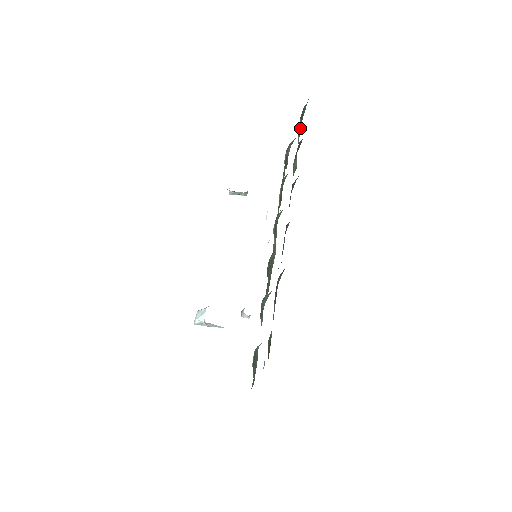
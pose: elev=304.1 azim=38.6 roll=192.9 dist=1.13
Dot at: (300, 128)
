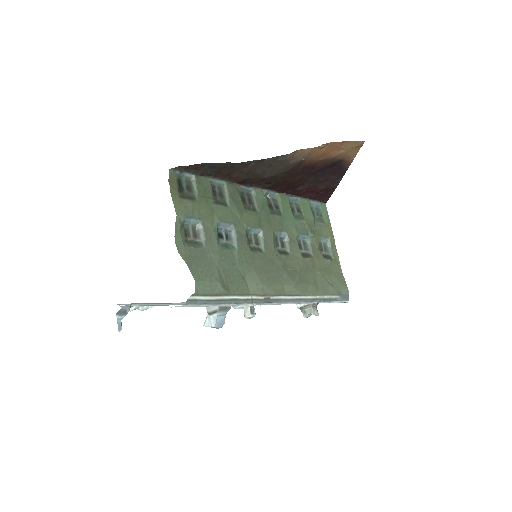
Dot at: (323, 224)
